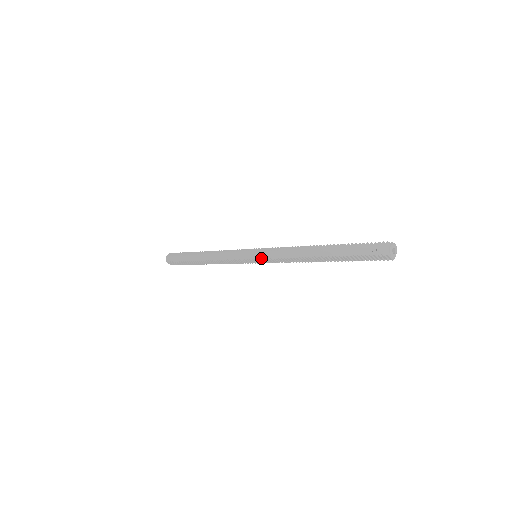
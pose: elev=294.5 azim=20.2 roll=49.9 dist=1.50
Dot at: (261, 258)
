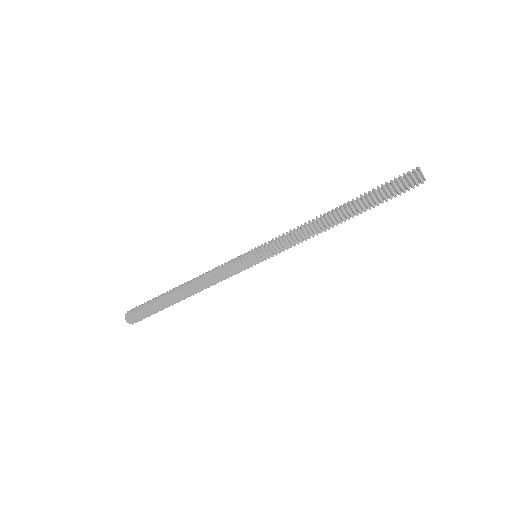
Dot at: (270, 256)
